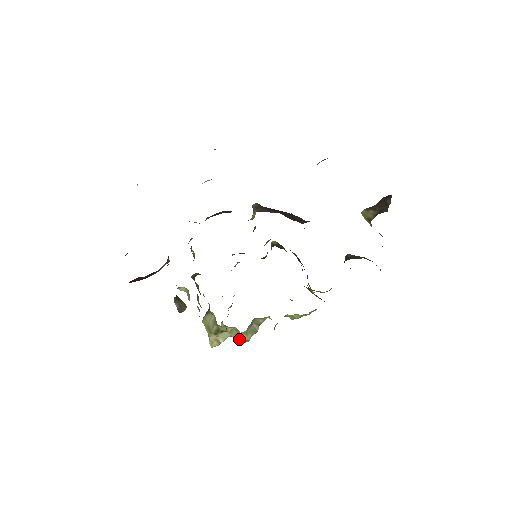
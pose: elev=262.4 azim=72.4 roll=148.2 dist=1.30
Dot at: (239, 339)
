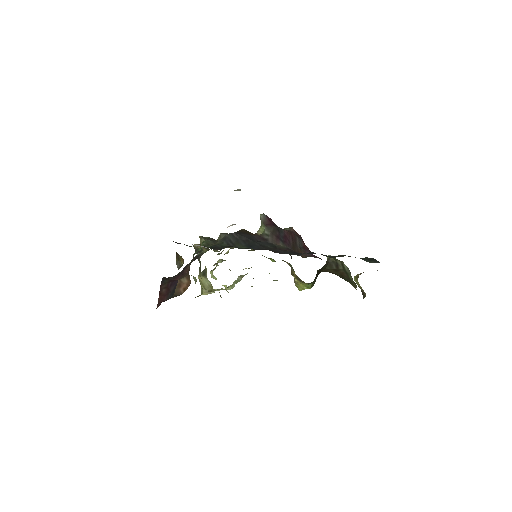
Dot at: (225, 287)
